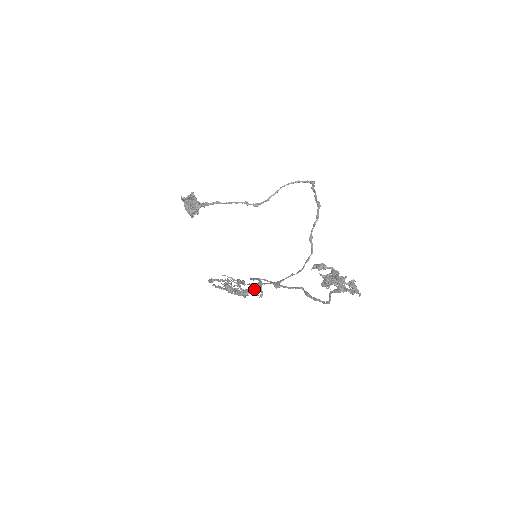
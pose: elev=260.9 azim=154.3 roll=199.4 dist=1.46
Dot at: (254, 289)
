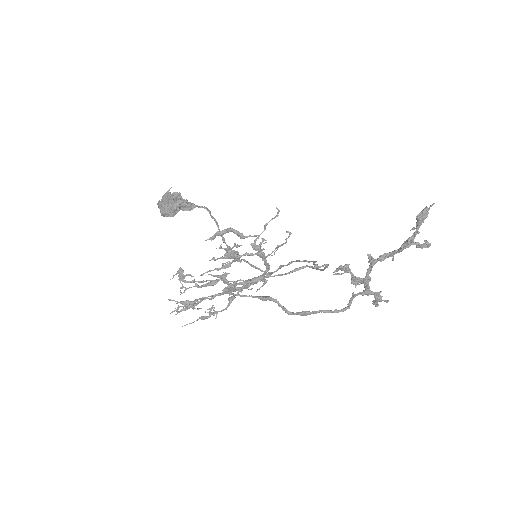
Dot at: (229, 297)
